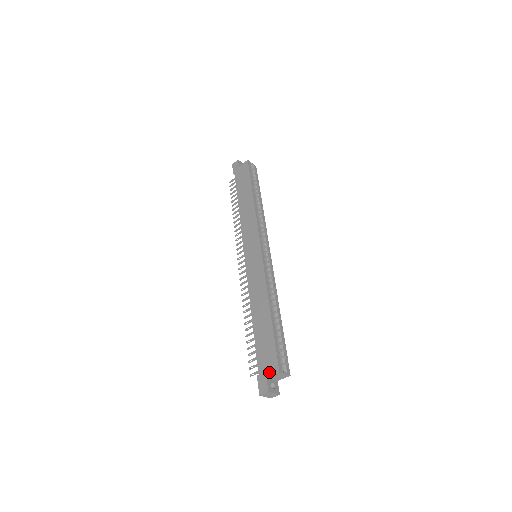
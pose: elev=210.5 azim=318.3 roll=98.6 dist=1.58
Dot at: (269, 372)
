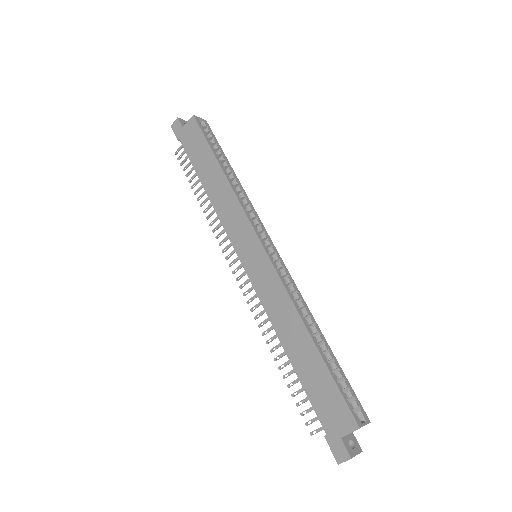
Dot at: (343, 430)
